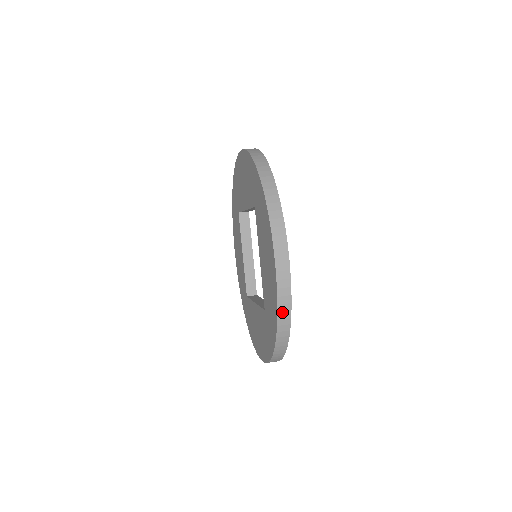
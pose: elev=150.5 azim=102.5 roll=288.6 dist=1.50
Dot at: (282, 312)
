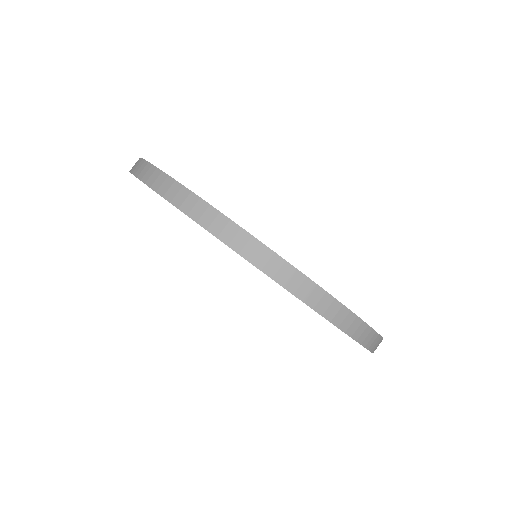
Dot at: occluded
